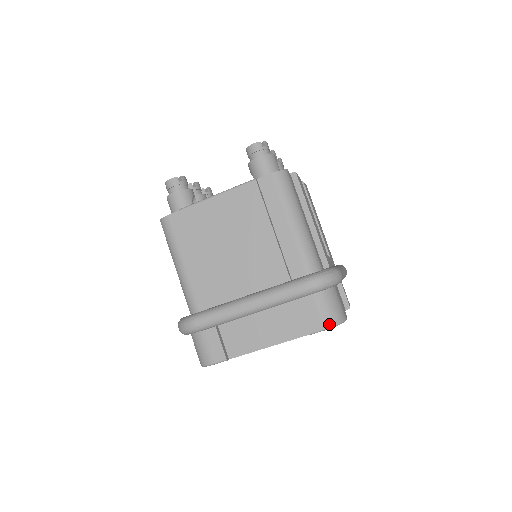
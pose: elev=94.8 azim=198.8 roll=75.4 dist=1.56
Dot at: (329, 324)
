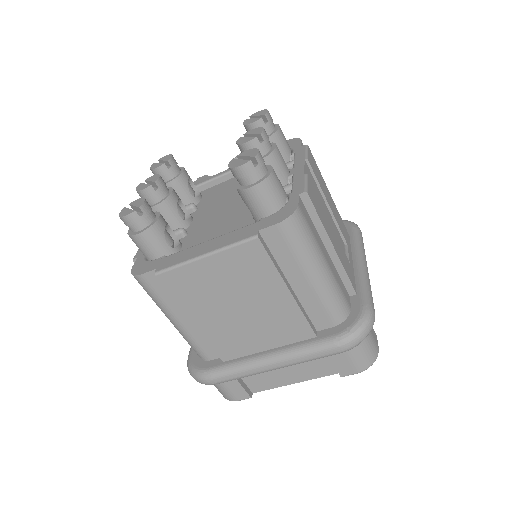
Dot at: (363, 369)
